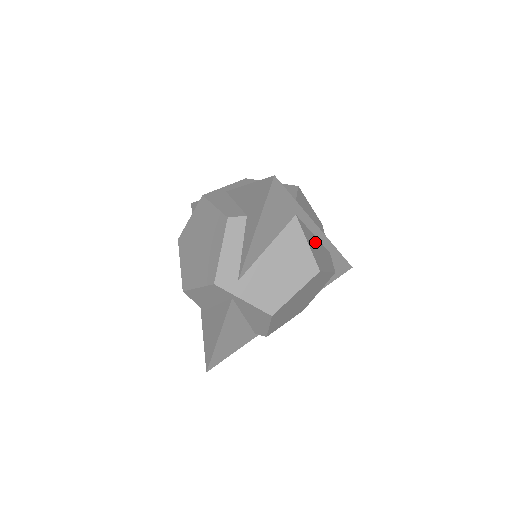
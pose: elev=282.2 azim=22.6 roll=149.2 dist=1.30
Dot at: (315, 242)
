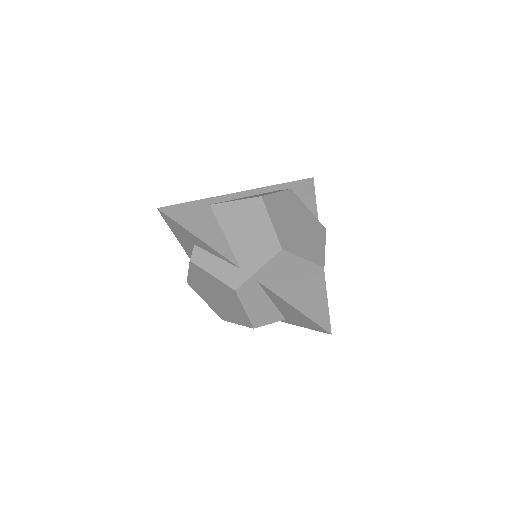
Dot at: occluded
